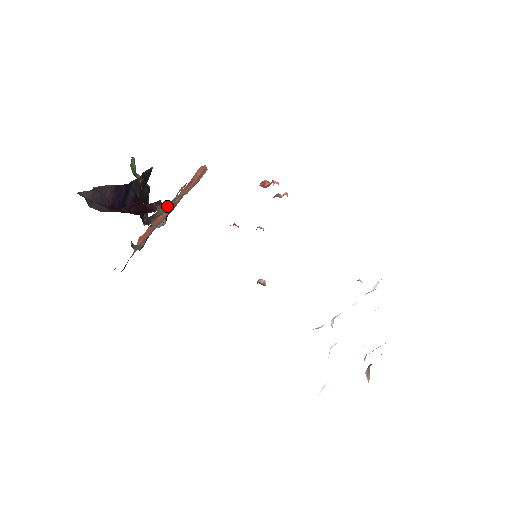
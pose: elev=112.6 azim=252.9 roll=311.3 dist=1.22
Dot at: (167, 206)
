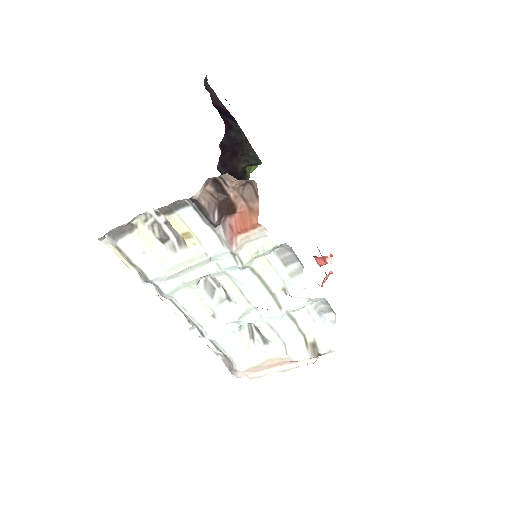
Dot at: occluded
